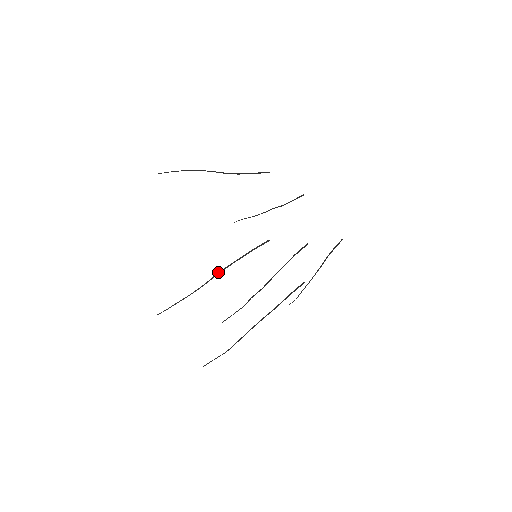
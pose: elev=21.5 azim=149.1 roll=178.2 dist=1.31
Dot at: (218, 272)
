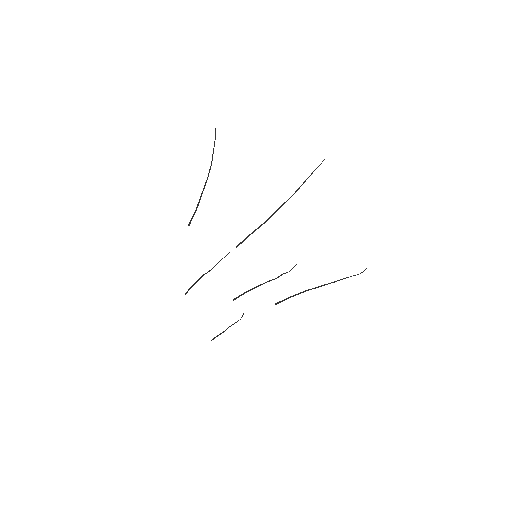
Dot at: (203, 274)
